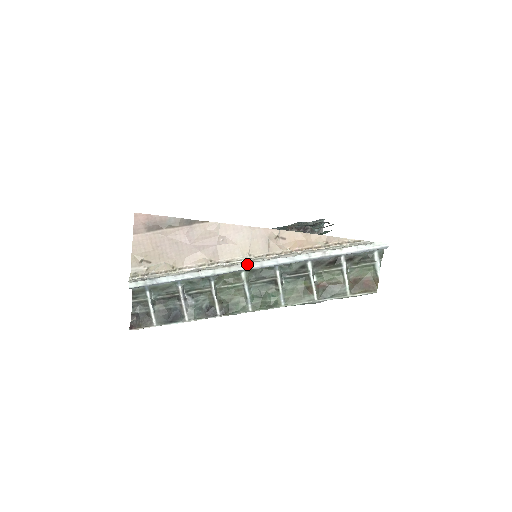
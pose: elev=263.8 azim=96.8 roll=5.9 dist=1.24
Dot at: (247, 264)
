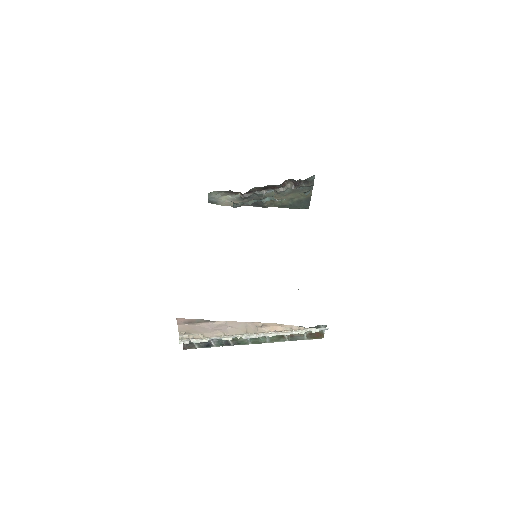
Dot at: (245, 335)
